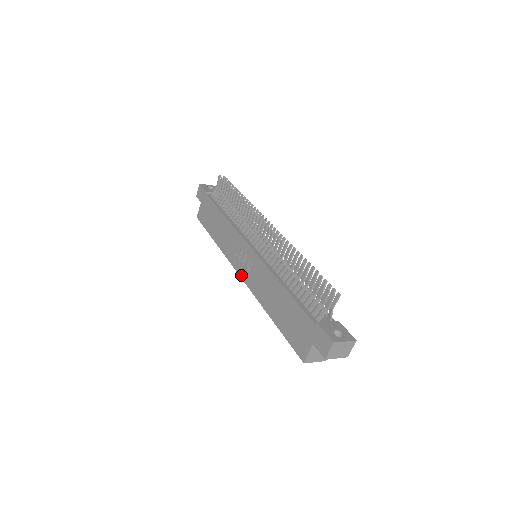
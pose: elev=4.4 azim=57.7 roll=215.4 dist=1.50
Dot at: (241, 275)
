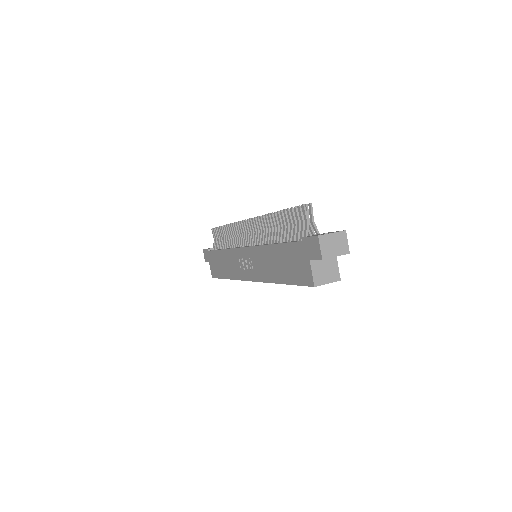
Dot at: (250, 279)
